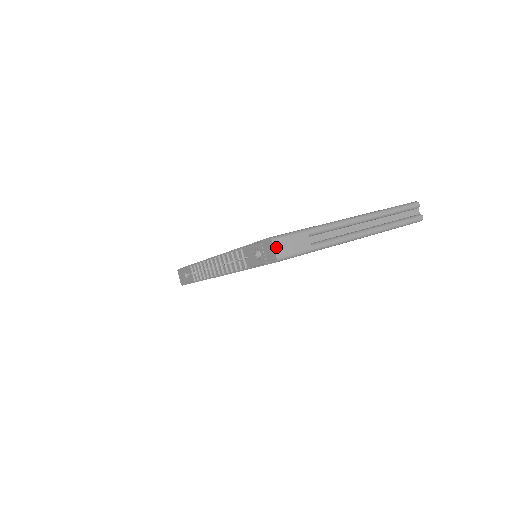
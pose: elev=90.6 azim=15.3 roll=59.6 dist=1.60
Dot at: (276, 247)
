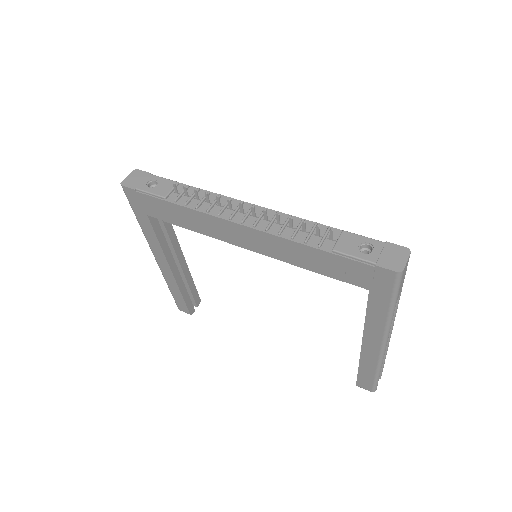
Dot at: (407, 262)
